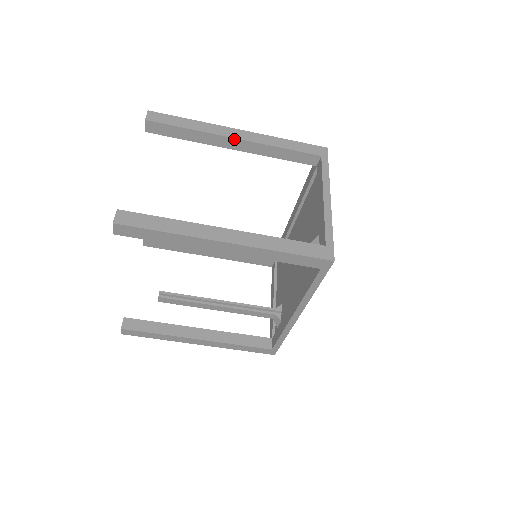
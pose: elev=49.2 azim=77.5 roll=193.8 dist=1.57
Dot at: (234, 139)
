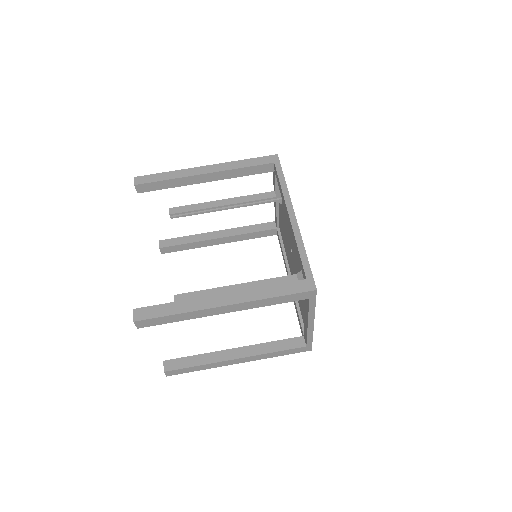
Dot at: (217, 232)
